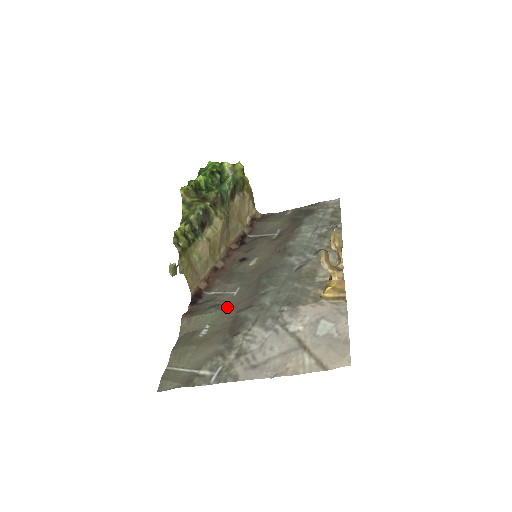
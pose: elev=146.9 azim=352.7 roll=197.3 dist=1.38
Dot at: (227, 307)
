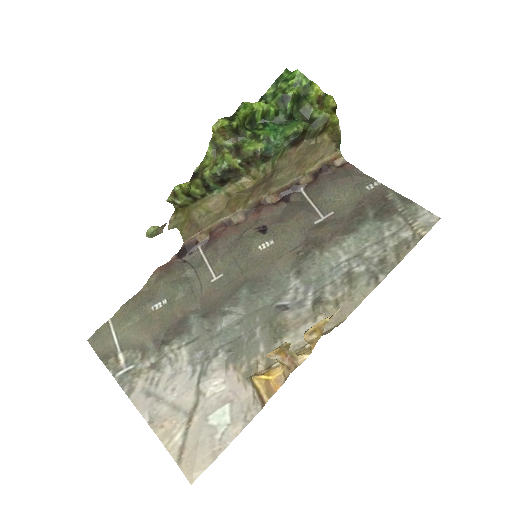
Dot at: (192, 294)
